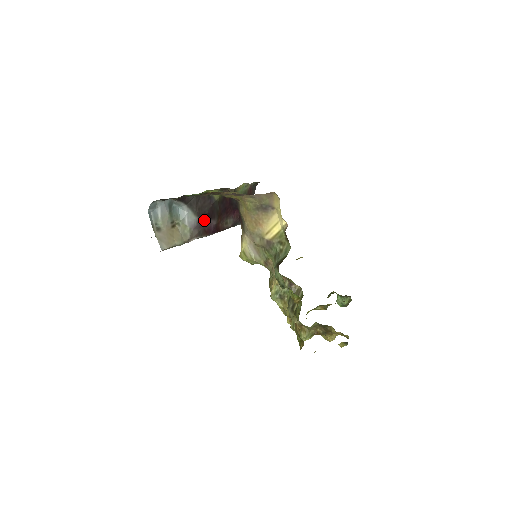
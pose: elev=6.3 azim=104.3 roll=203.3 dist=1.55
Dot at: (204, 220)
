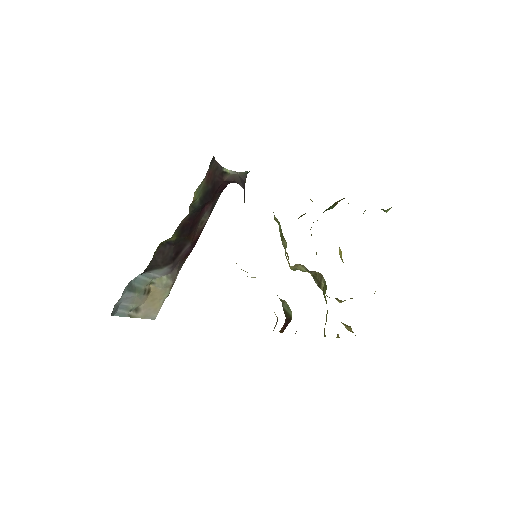
Dot at: (175, 259)
